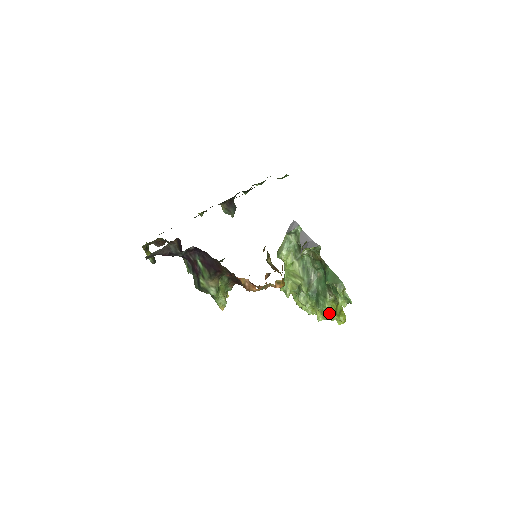
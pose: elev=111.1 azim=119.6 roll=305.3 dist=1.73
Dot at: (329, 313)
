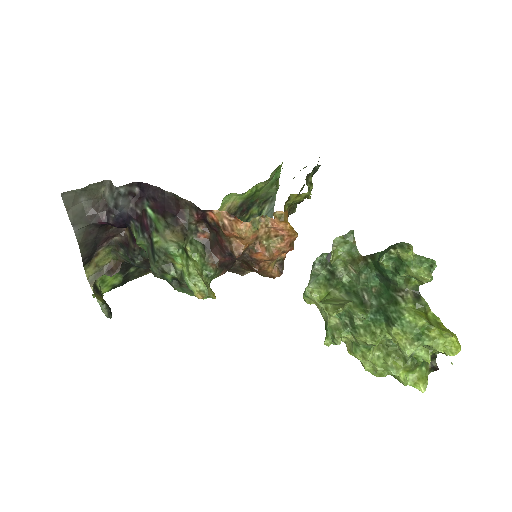
Dot at: (418, 329)
